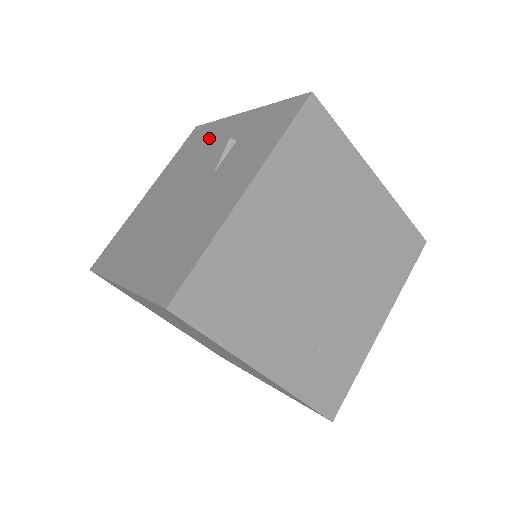
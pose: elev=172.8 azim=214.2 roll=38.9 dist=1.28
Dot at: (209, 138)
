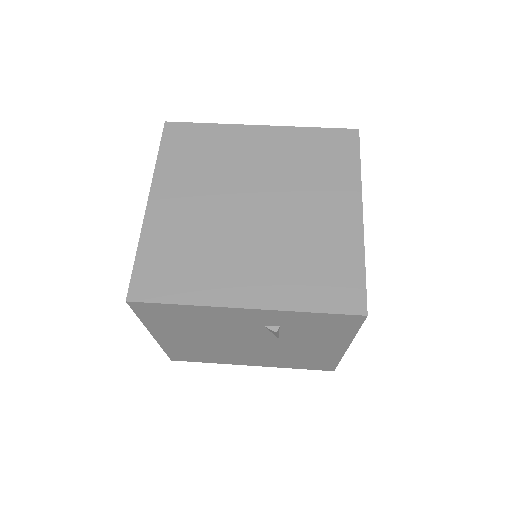
Dot at: (206, 318)
